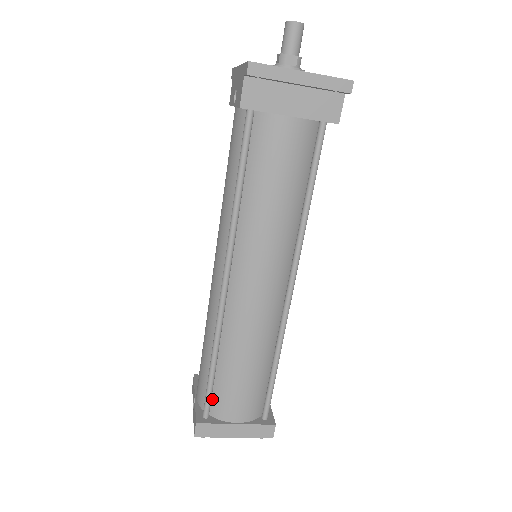
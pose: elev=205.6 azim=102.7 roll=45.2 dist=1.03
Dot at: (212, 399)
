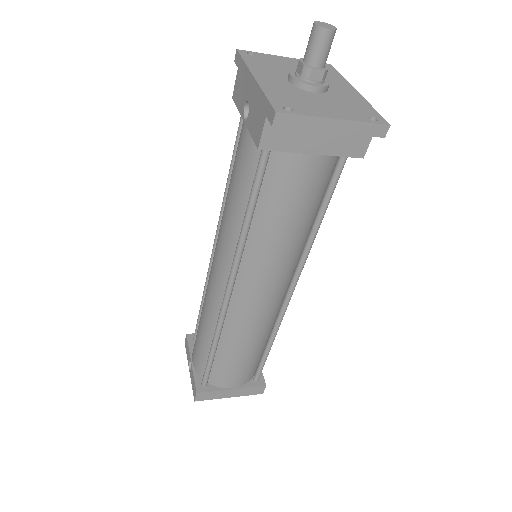
Dot at: (210, 372)
